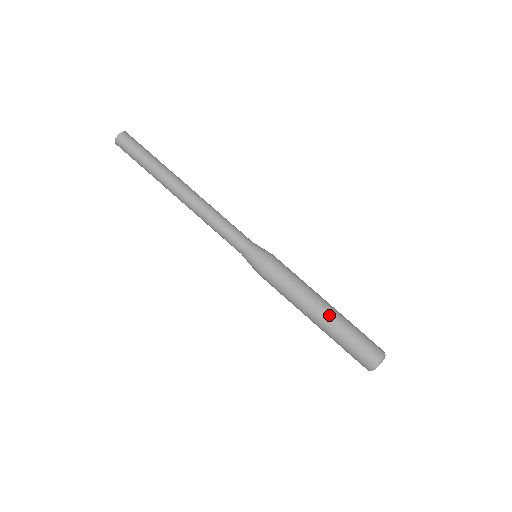
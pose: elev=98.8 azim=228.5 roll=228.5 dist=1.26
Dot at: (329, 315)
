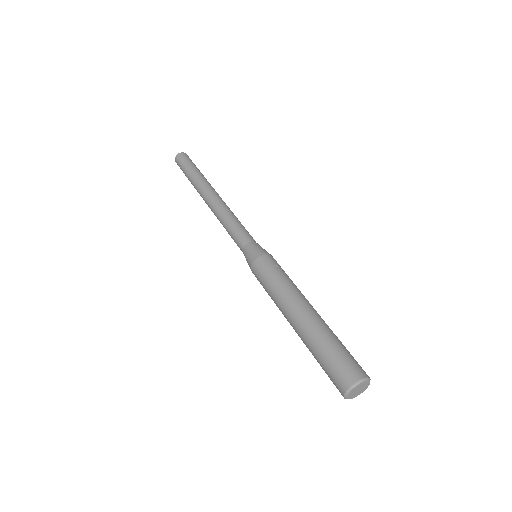
Dot at: (307, 318)
